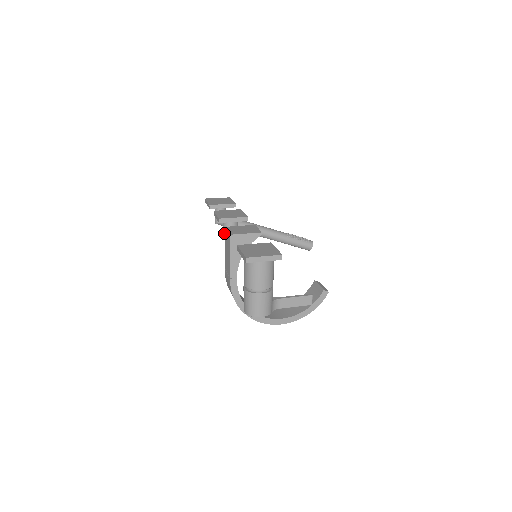
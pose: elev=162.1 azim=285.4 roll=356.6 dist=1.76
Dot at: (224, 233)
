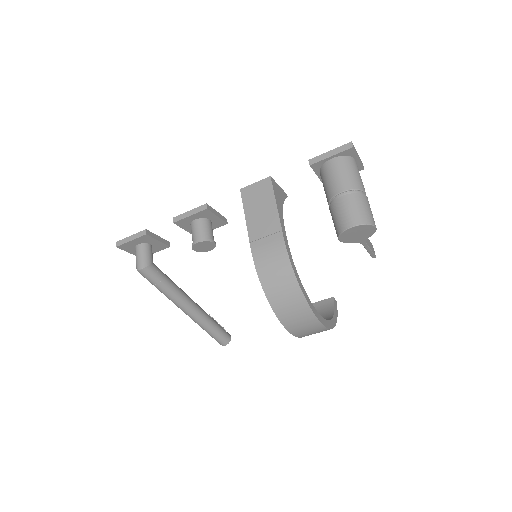
Dot at: (201, 236)
